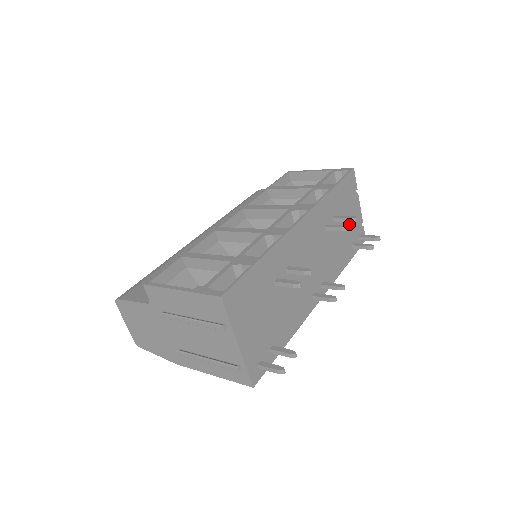
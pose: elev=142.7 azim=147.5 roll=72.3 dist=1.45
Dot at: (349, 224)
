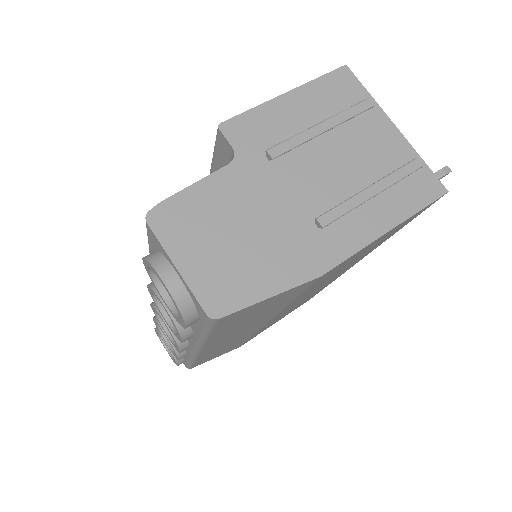
Dot at: occluded
